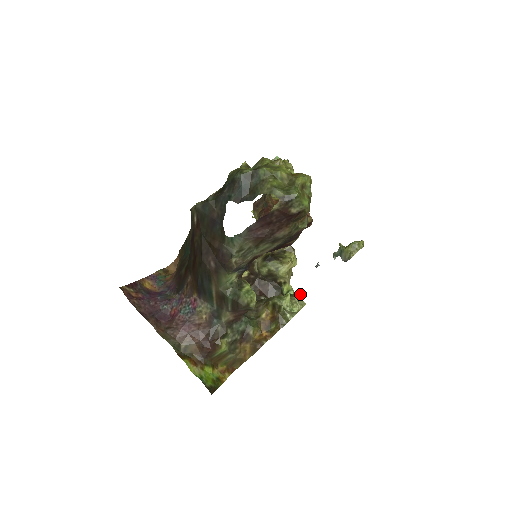
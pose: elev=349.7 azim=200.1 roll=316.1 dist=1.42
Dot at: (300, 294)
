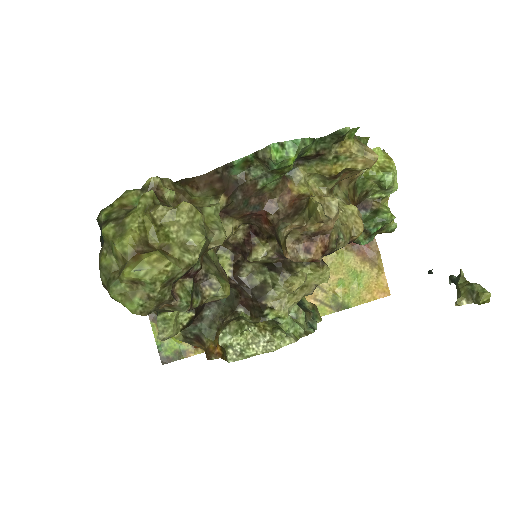
Dot at: (276, 334)
